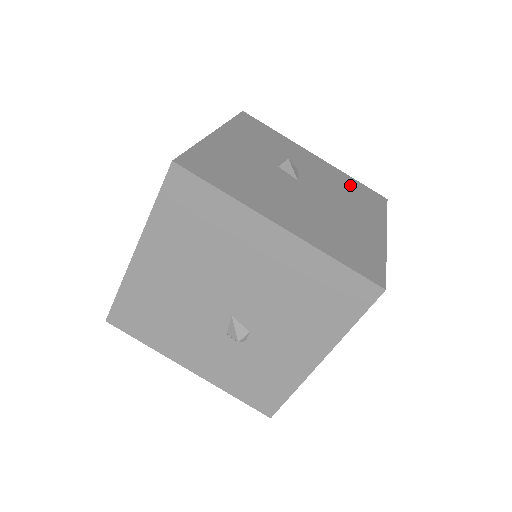
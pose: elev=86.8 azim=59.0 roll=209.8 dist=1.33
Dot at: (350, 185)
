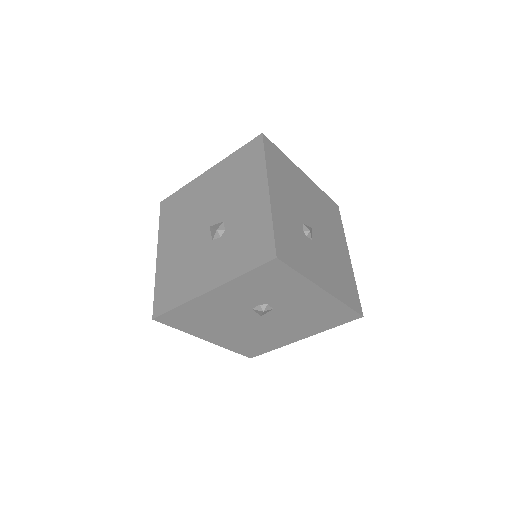
Dot at: (328, 312)
